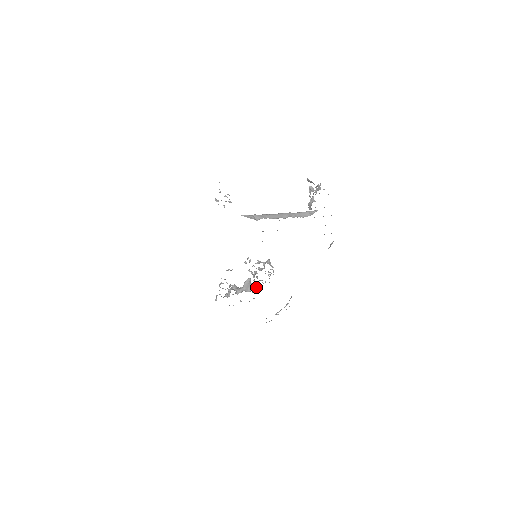
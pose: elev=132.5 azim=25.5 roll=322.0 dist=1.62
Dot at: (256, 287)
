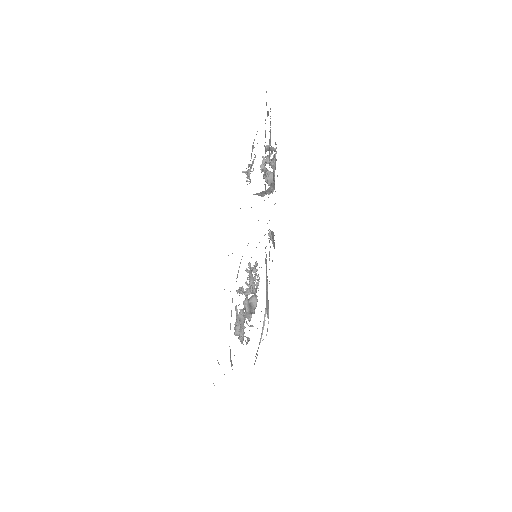
Dot at: (255, 305)
